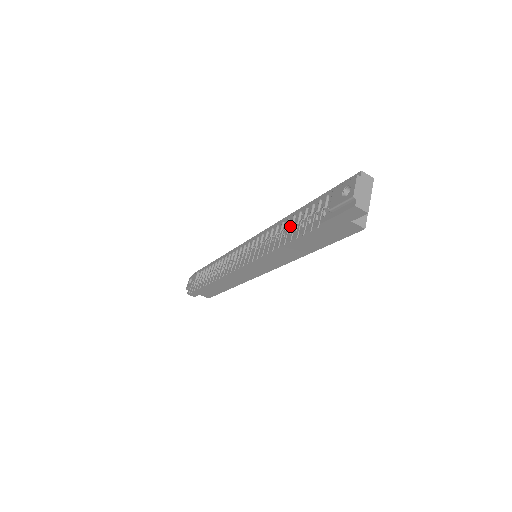
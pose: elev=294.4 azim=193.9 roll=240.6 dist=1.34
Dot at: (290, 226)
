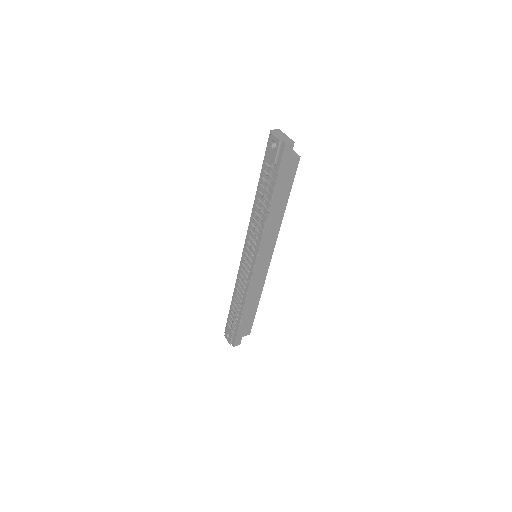
Dot at: (261, 202)
